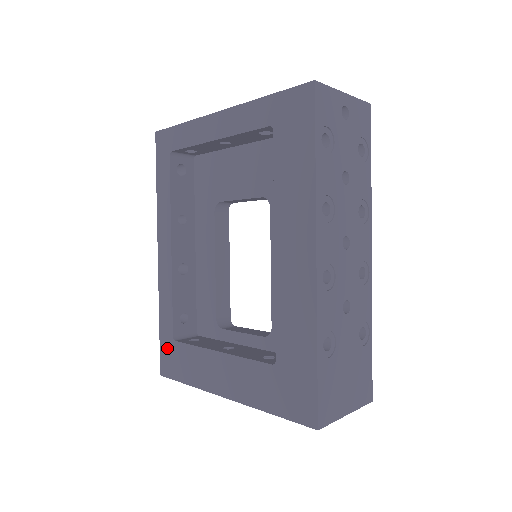
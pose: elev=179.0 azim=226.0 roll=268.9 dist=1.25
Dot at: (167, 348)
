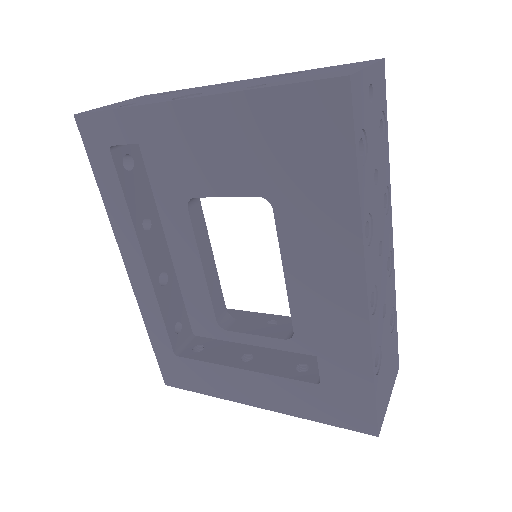
Dot at: (168, 362)
